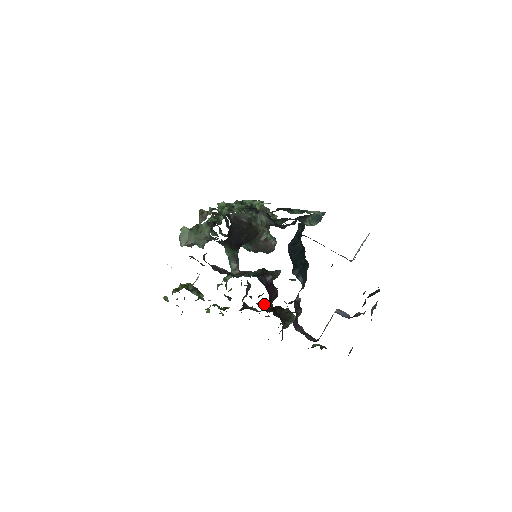
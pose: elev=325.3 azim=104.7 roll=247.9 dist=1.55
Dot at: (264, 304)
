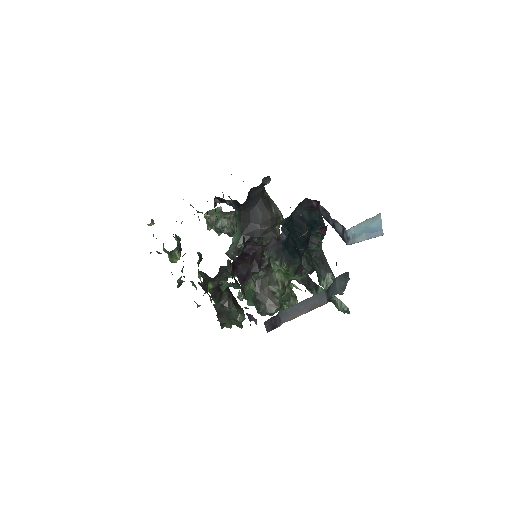
Dot at: (226, 275)
